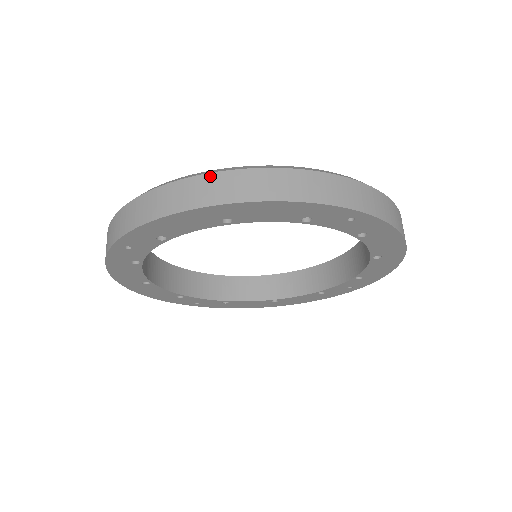
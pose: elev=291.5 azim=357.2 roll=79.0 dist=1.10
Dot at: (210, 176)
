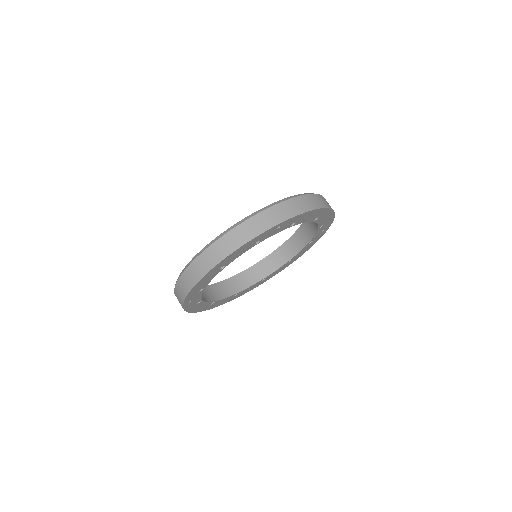
Dot at: (201, 256)
